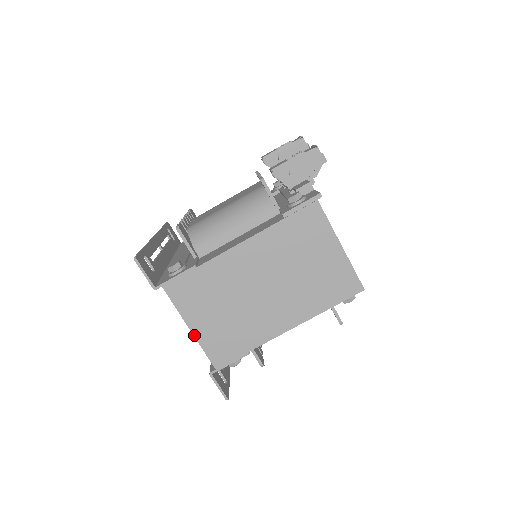
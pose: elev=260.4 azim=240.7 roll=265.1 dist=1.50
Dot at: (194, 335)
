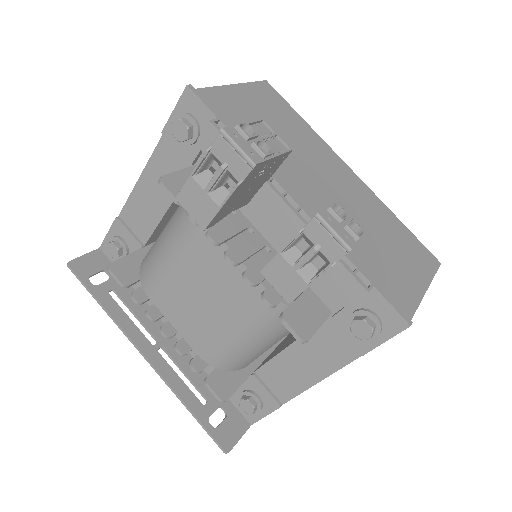
Dot at: occluded
